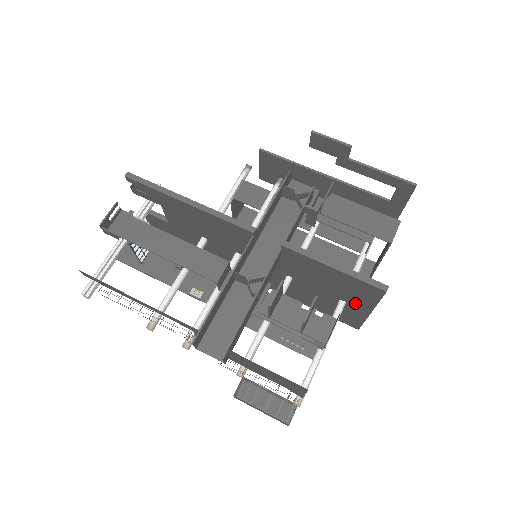
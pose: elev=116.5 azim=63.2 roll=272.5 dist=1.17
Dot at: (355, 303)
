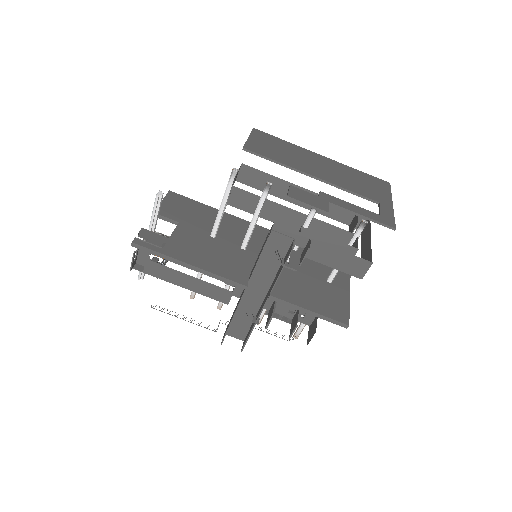
Dot at: occluded
